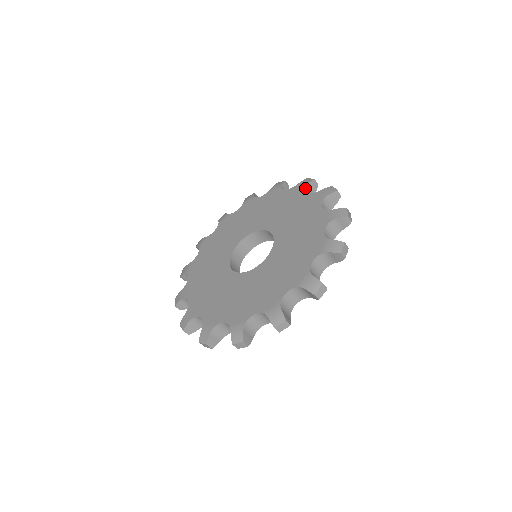
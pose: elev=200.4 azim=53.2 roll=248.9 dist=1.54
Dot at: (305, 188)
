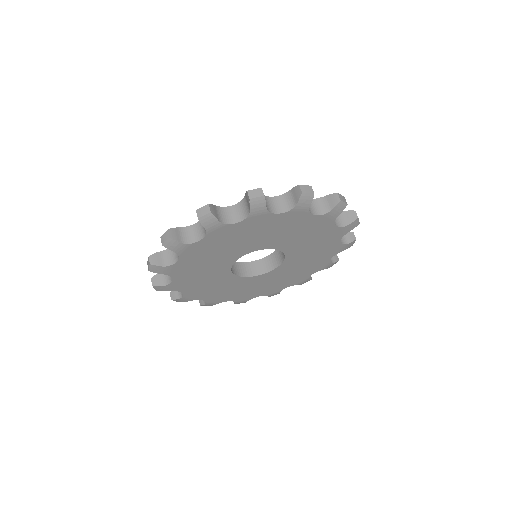
Dot at: occluded
